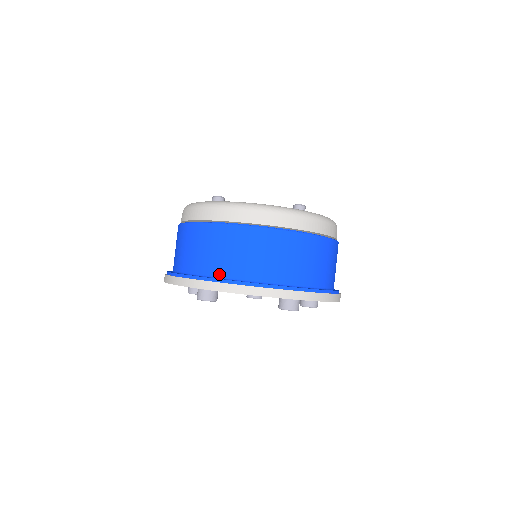
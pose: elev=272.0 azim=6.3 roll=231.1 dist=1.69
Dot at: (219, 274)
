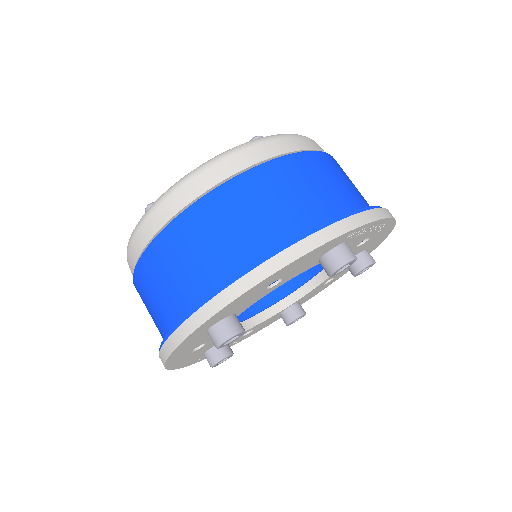
Dot at: (216, 284)
